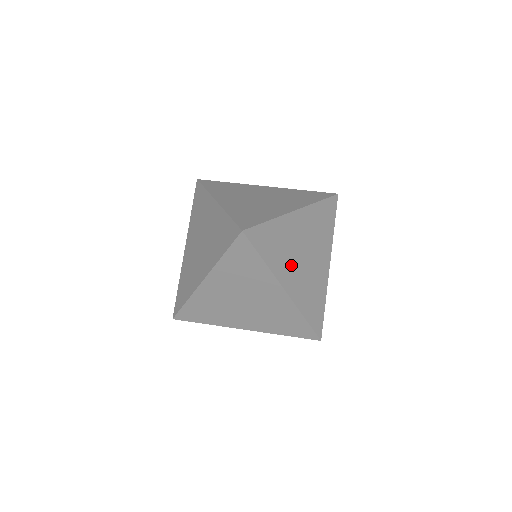
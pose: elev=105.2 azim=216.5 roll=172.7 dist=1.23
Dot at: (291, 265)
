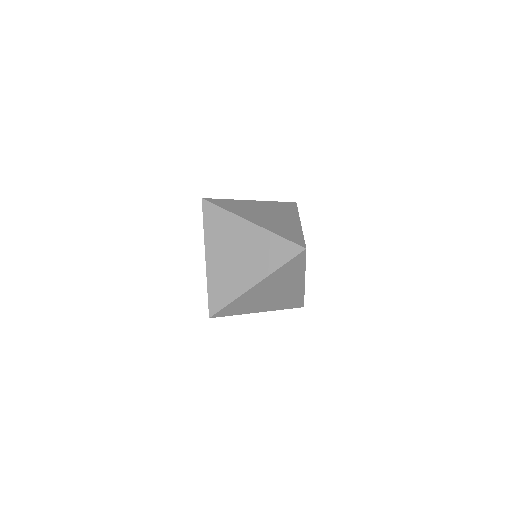
Dot at: occluded
